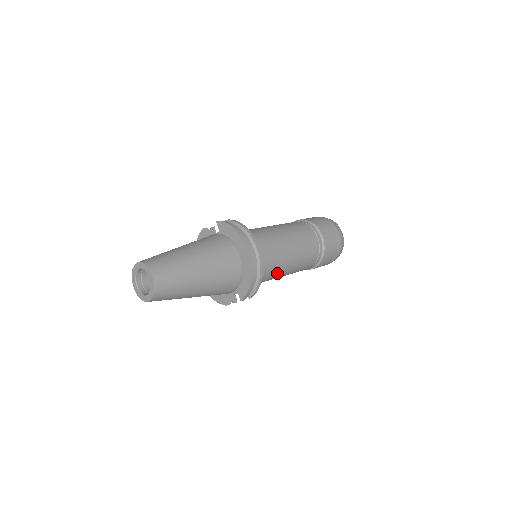
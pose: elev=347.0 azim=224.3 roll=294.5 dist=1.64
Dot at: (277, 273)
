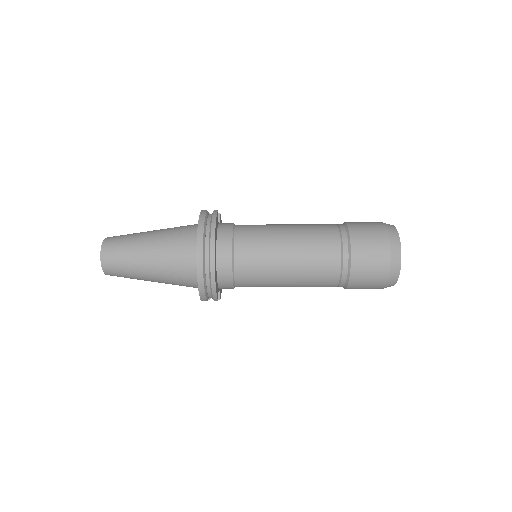
Dot at: (265, 283)
